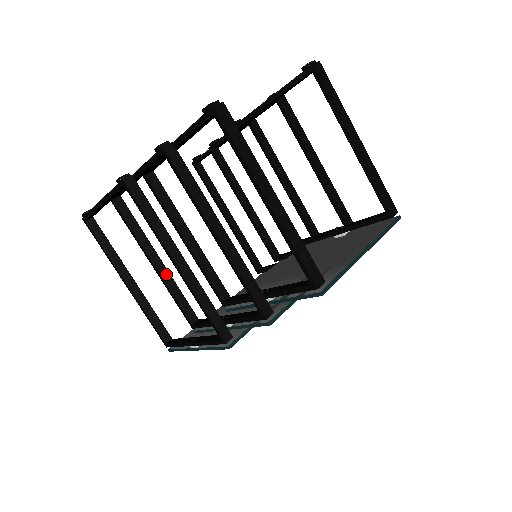
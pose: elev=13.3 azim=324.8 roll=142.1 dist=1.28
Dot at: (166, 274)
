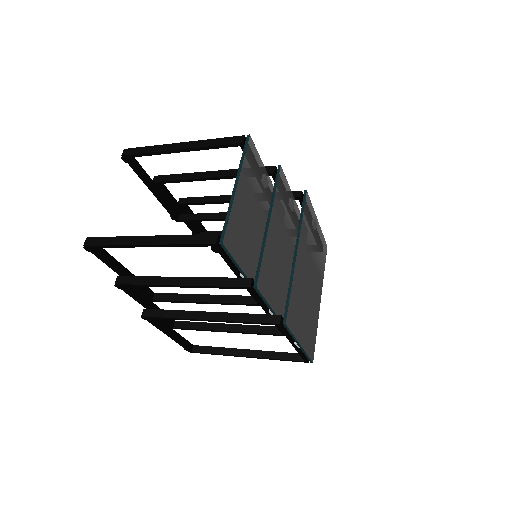
Dot at: (238, 327)
